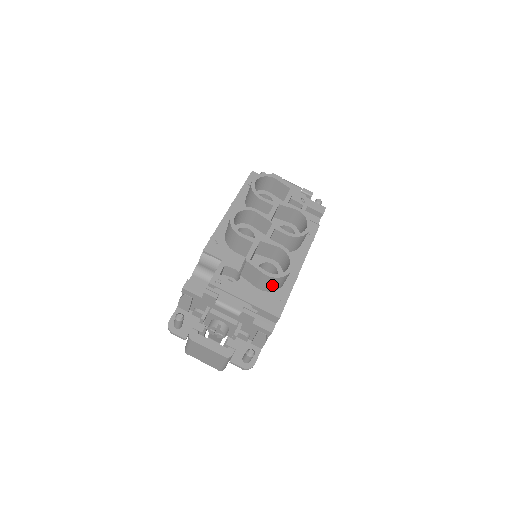
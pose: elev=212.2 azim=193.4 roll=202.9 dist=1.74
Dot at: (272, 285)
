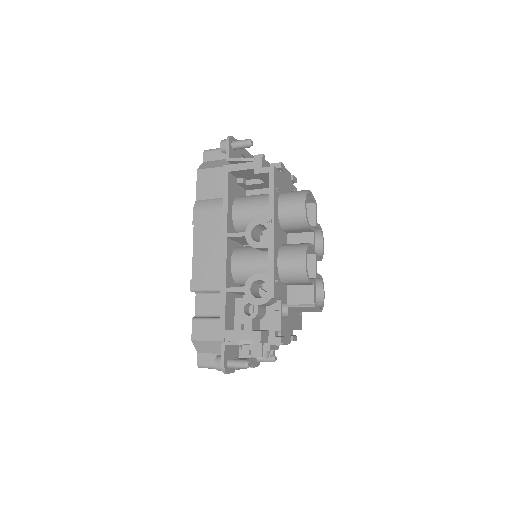
Dot at: occluded
